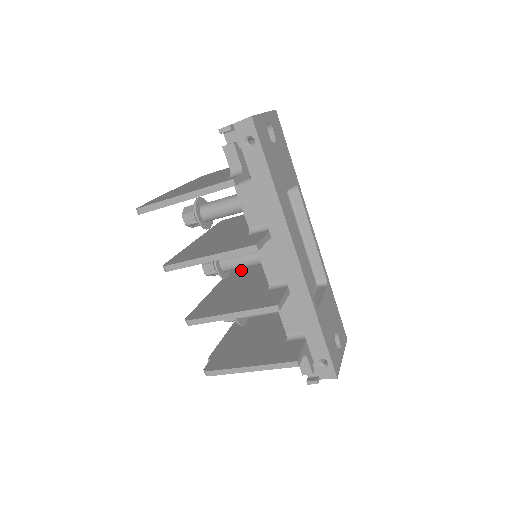
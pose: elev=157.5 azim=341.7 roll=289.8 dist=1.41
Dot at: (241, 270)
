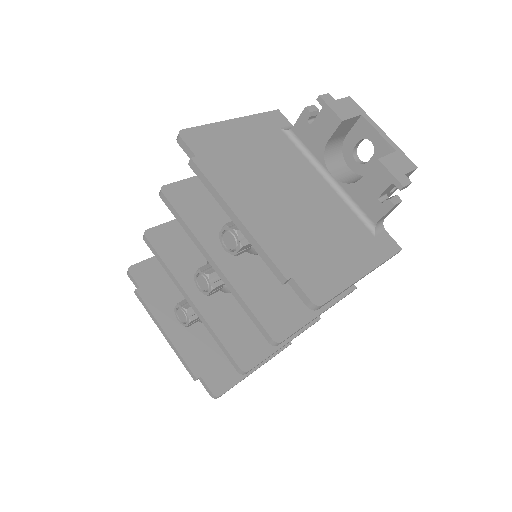
Dot at: (181, 252)
